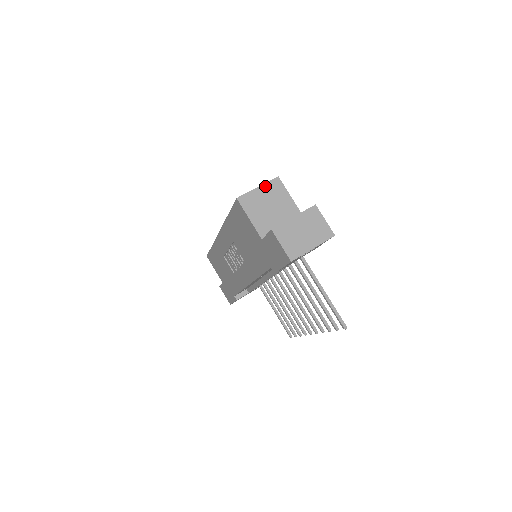
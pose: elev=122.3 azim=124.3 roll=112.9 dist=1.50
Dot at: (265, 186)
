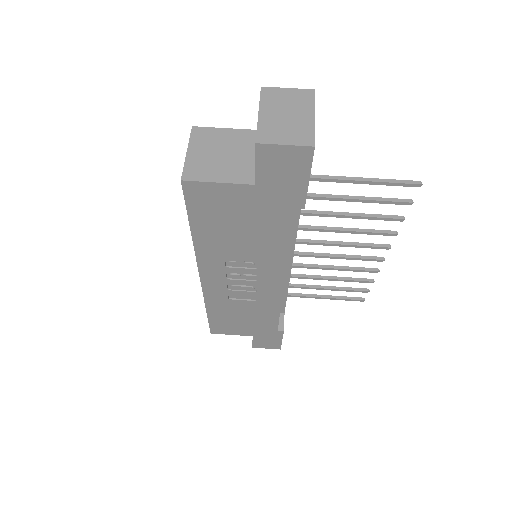
Dot at: (192, 145)
